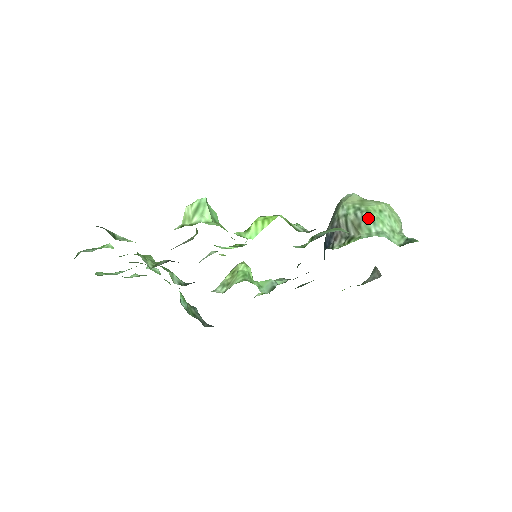
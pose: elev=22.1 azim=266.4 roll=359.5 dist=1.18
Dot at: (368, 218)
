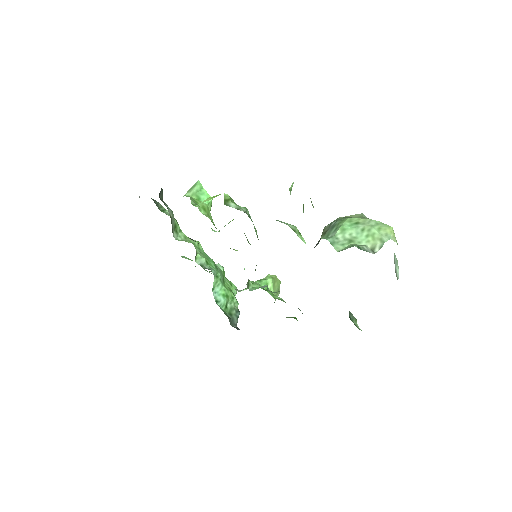
Dot at: (336, 226)
